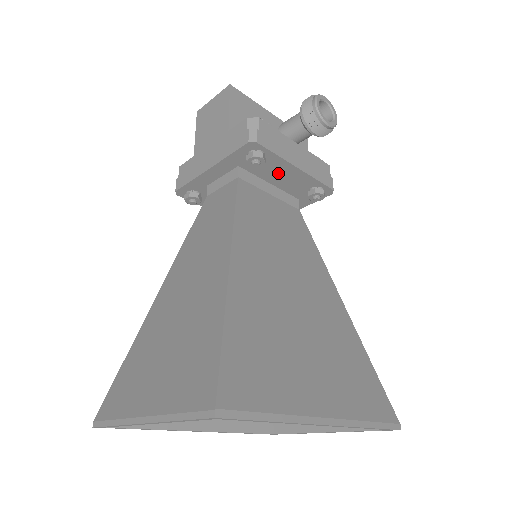
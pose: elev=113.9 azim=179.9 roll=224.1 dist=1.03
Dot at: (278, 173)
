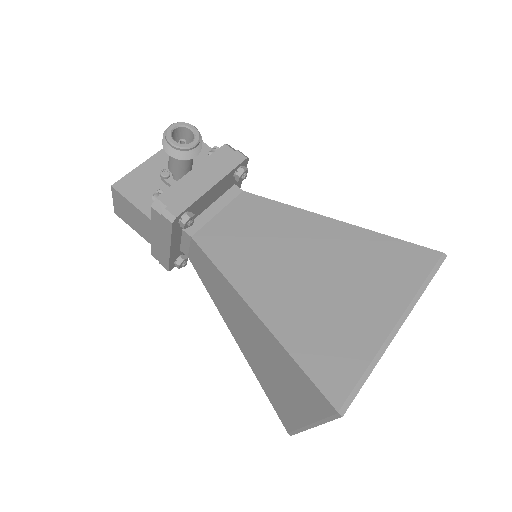
Dot at: (206, 201)
